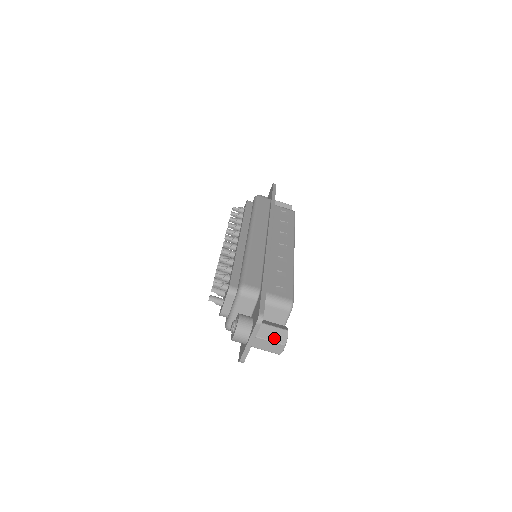
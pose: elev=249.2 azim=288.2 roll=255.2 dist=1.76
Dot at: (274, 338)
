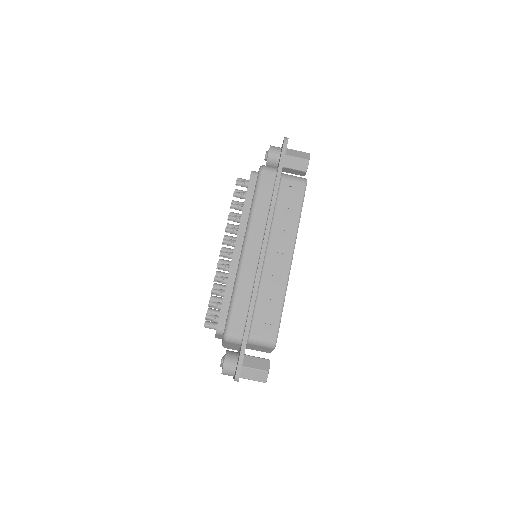
Dot at: (255, 378)
